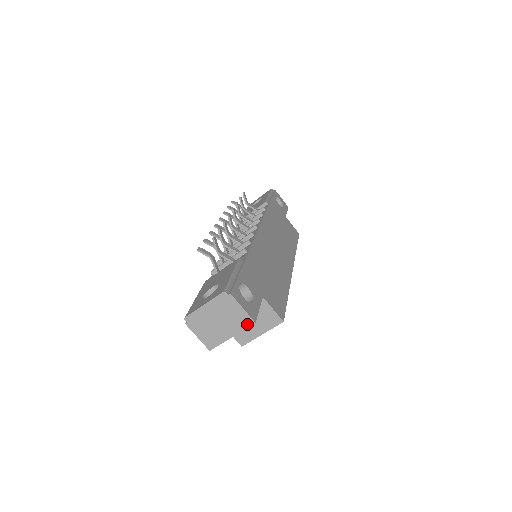
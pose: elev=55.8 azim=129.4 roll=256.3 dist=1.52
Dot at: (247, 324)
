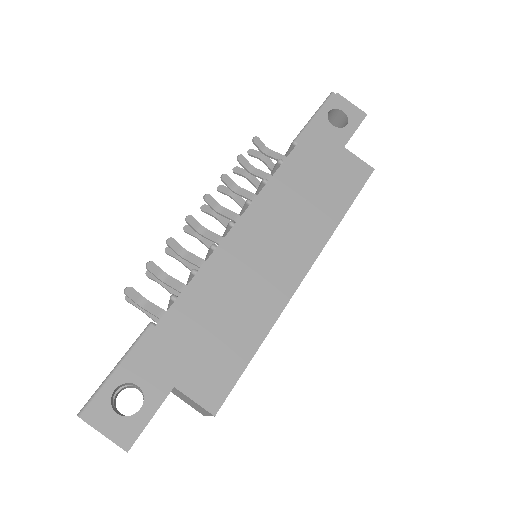
Dot at: (124, 449)
